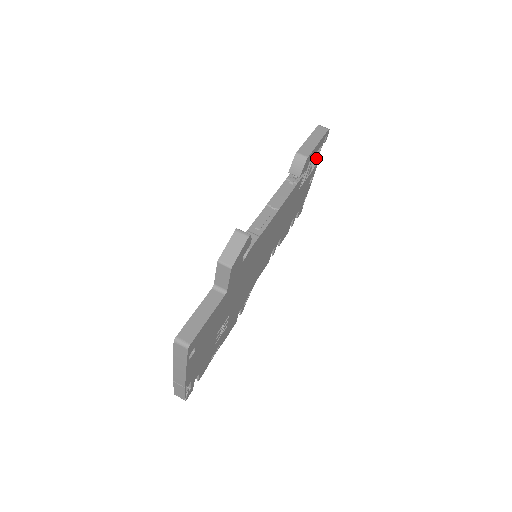
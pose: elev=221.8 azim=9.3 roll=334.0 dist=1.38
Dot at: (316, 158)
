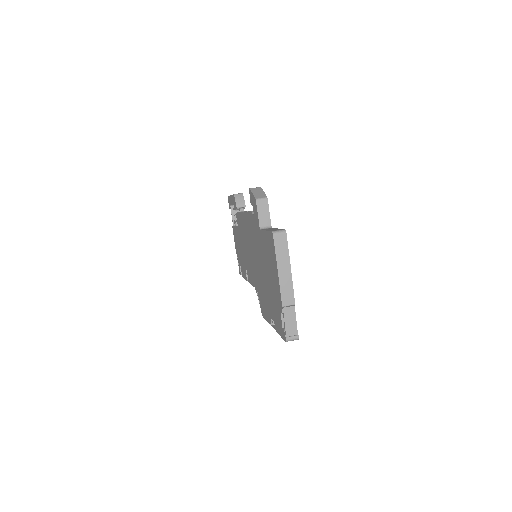
Dot at: occluded
